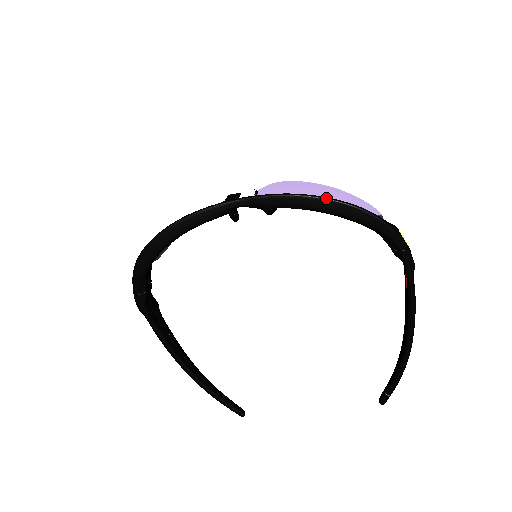
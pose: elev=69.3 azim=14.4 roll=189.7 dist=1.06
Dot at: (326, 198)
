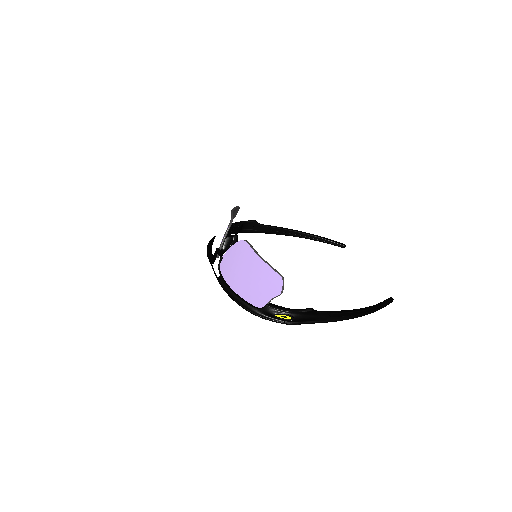
Dot at: (231, 298)
